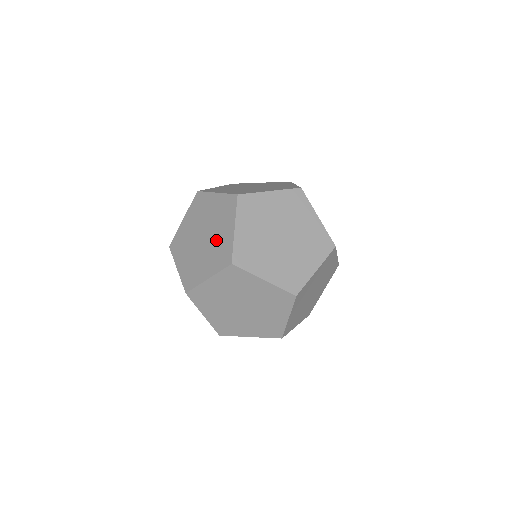
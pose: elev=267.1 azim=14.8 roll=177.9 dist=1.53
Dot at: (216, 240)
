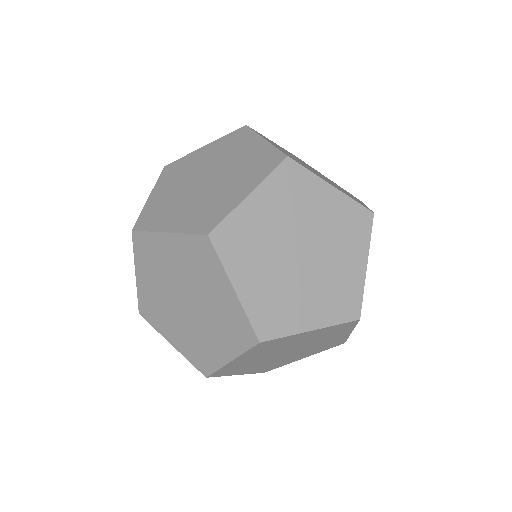
Dot at: (217, 193)
